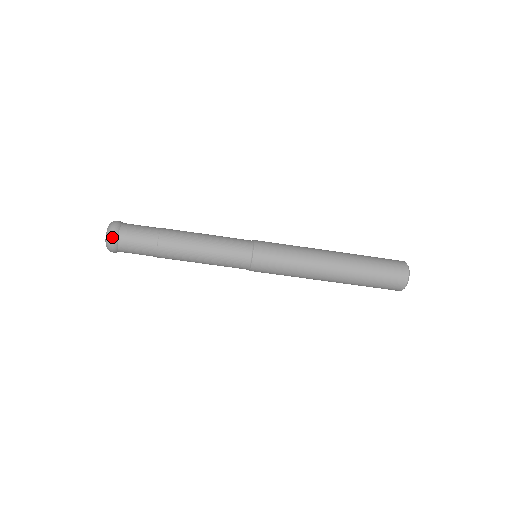
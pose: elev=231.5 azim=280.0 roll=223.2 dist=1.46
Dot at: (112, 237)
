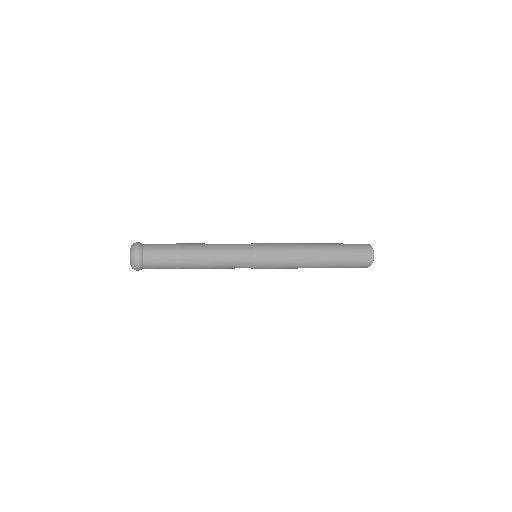
Dot at: occluded
